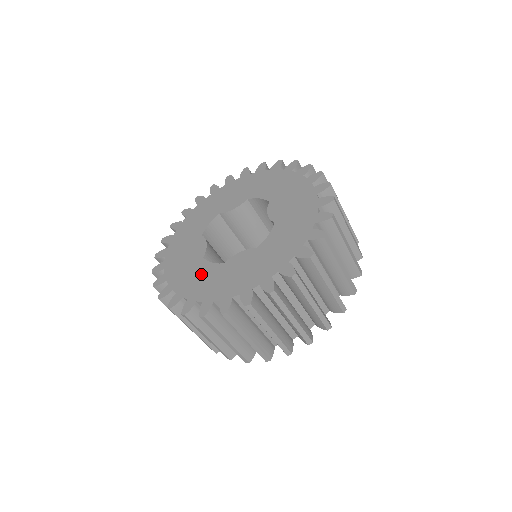
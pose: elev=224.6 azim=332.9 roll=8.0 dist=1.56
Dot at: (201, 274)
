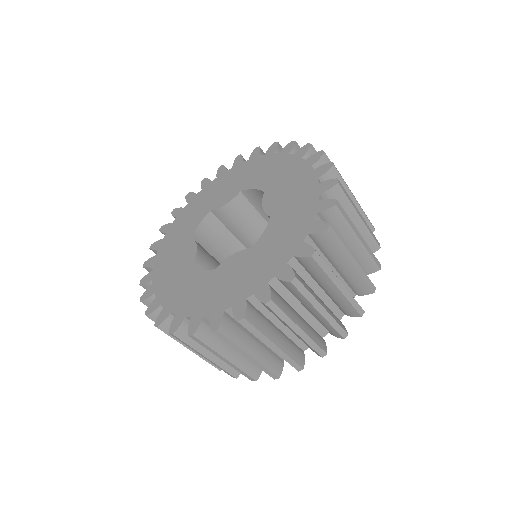
Dot at: (190, 284)
